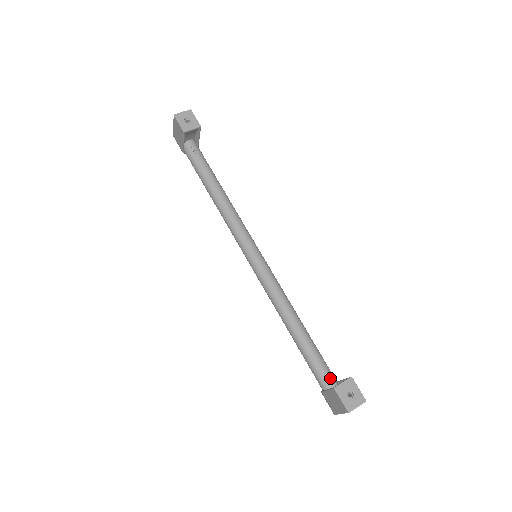
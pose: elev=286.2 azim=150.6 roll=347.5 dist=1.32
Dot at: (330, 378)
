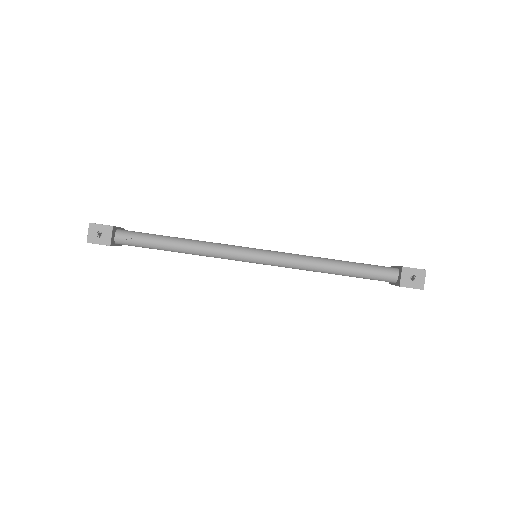
Dot at: (387, 273)
